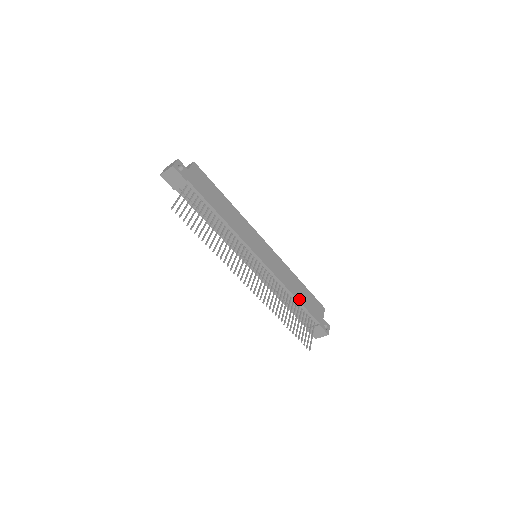
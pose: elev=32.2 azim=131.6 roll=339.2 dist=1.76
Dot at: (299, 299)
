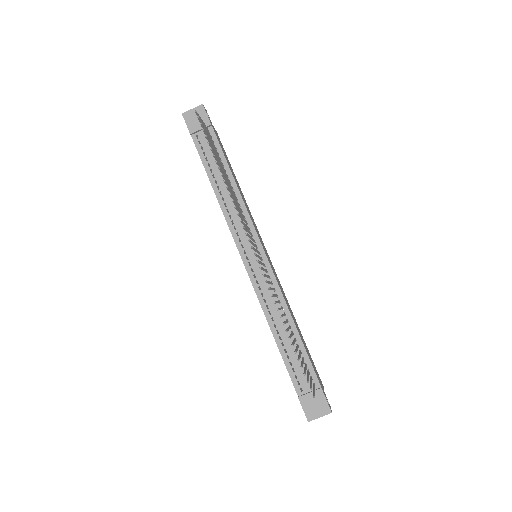
Dot at: (300, 335)
